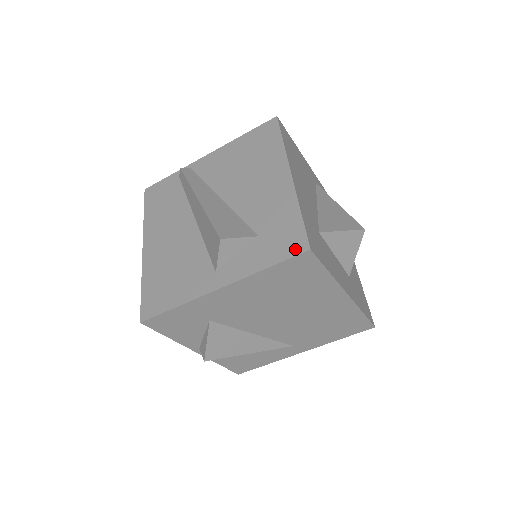
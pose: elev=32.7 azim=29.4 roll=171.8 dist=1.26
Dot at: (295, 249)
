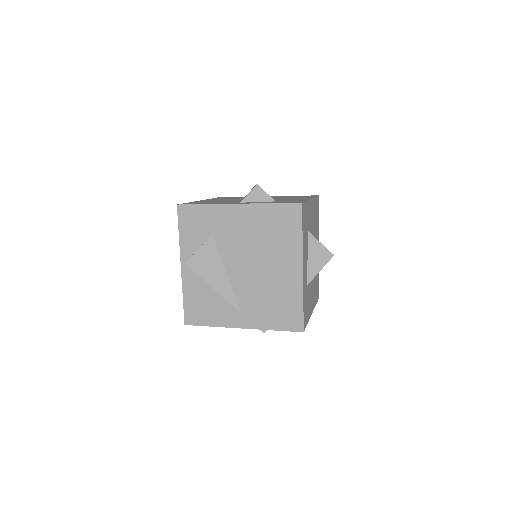
Dot at: (294, 202)
